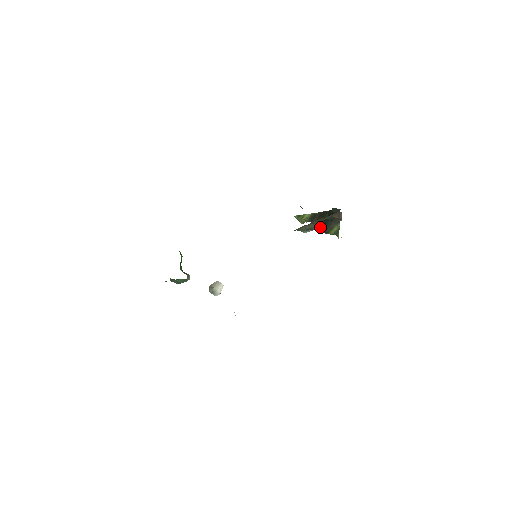
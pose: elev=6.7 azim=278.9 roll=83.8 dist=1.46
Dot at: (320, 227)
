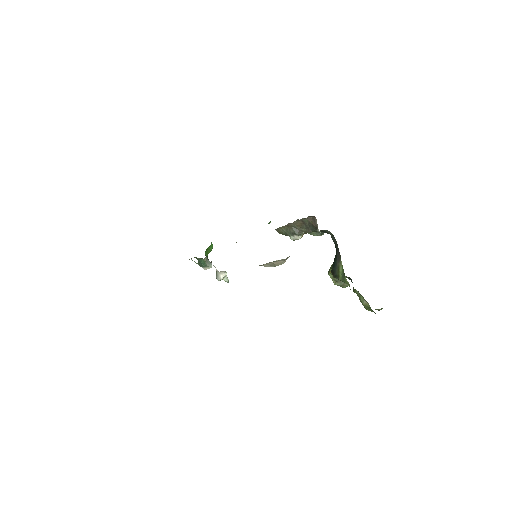
Dot at: (332, 270)
